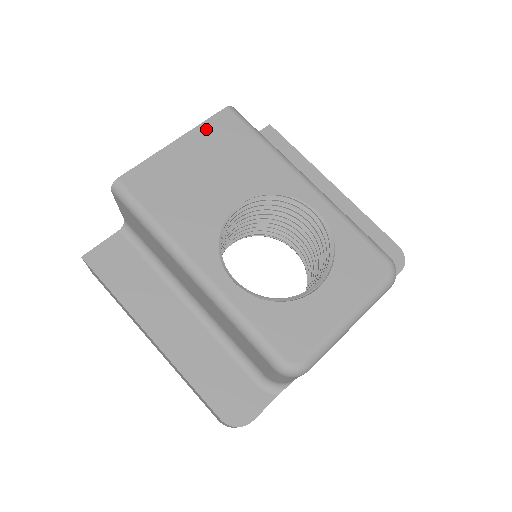
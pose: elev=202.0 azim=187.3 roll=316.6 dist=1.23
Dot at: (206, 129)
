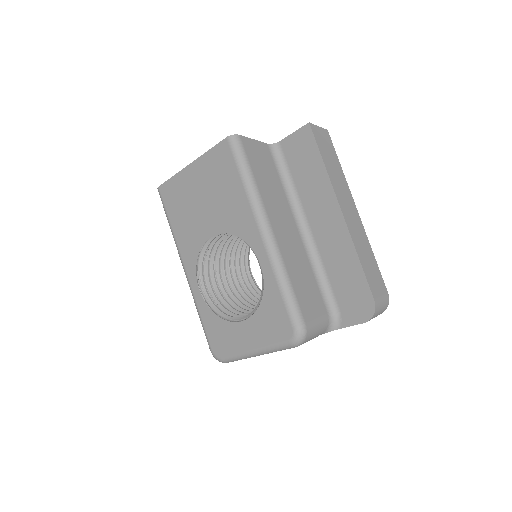
Dot at: (209, 158)
